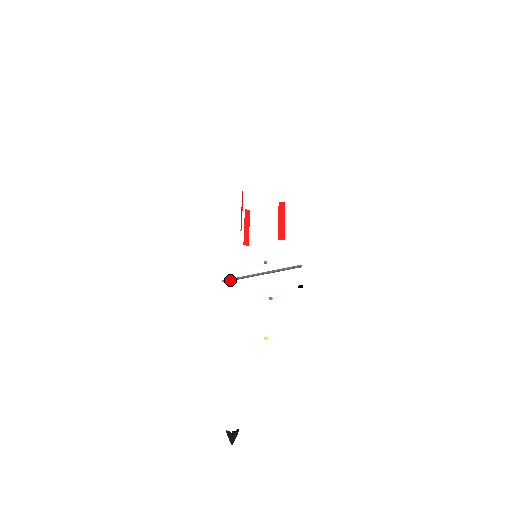
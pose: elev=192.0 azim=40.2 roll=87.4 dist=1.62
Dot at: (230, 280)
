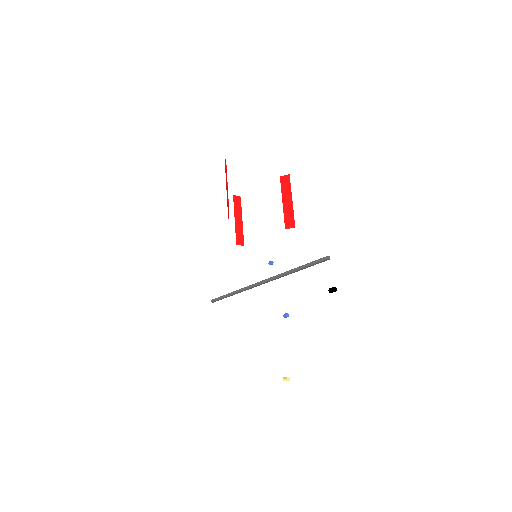
Dot at: (223, 297)
